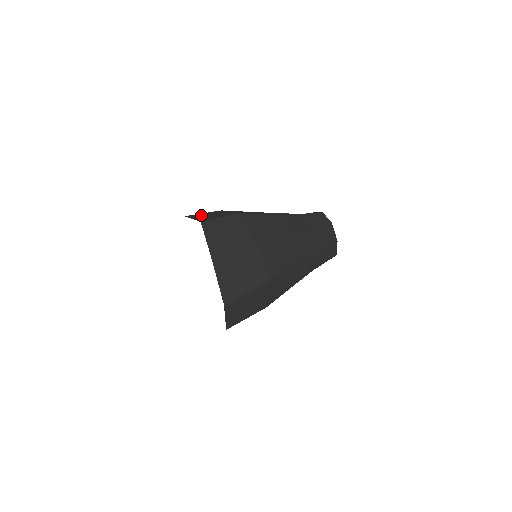
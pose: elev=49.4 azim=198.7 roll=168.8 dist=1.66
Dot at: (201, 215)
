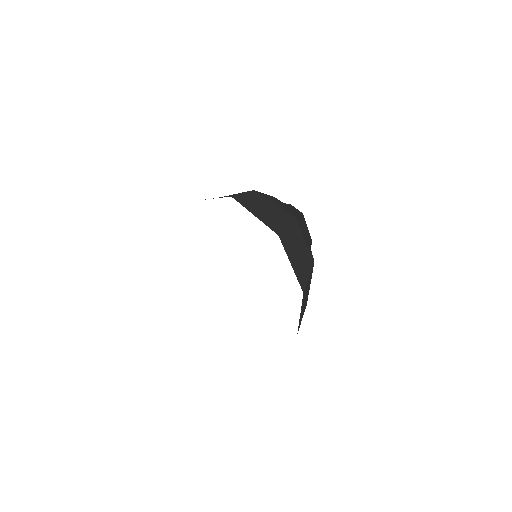
Dot at: occluded
